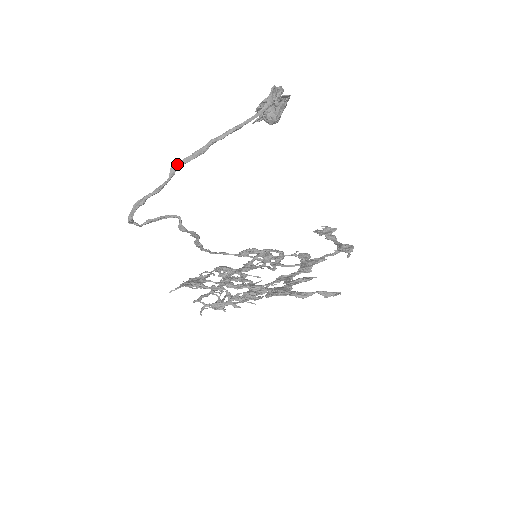
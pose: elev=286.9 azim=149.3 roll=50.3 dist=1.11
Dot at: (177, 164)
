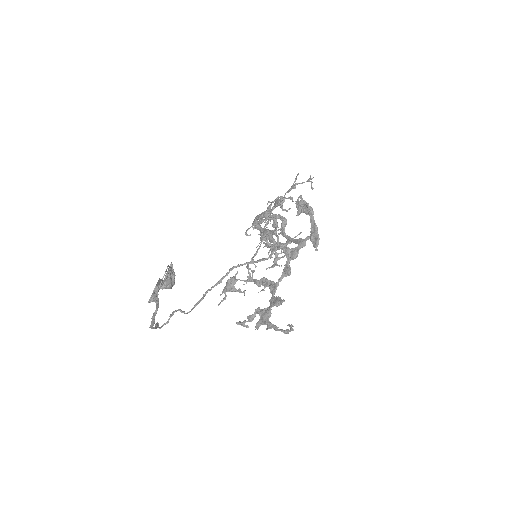
Dot at: (150, 327)
